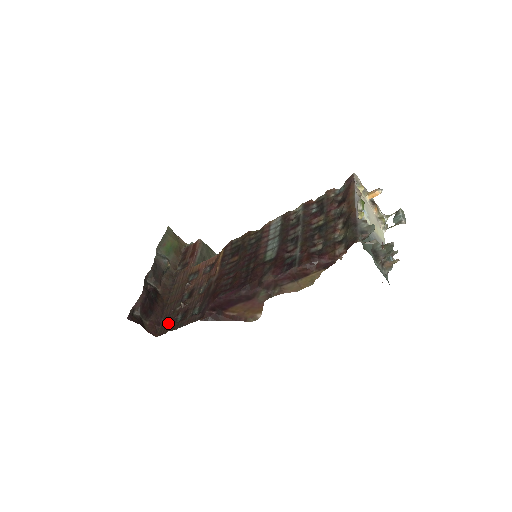
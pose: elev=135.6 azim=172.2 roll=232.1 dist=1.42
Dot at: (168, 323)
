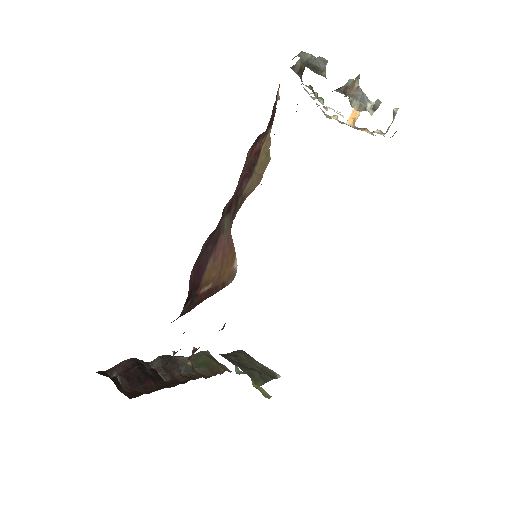
Dot at: occluded
